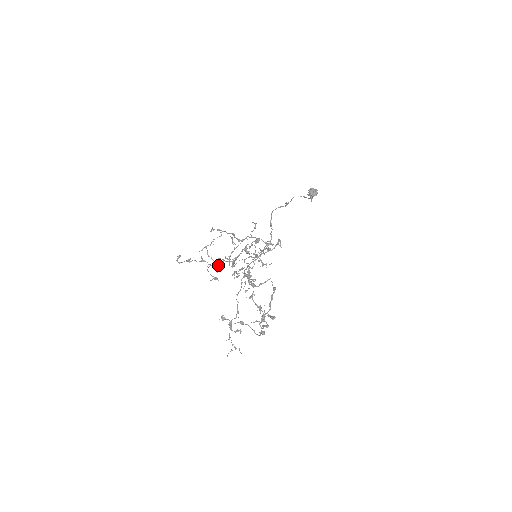
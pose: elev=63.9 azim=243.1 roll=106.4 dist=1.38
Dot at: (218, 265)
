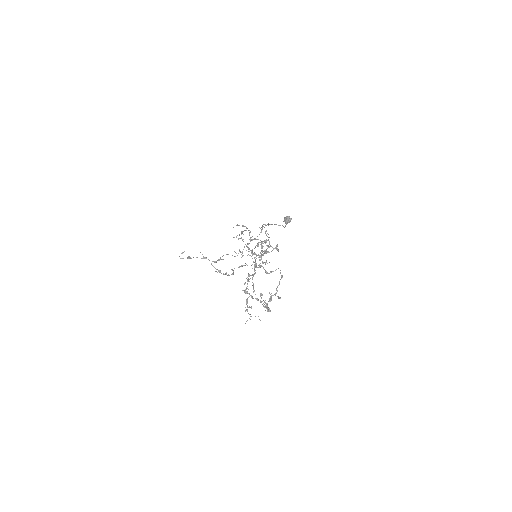
Dot at: (249, 249)
